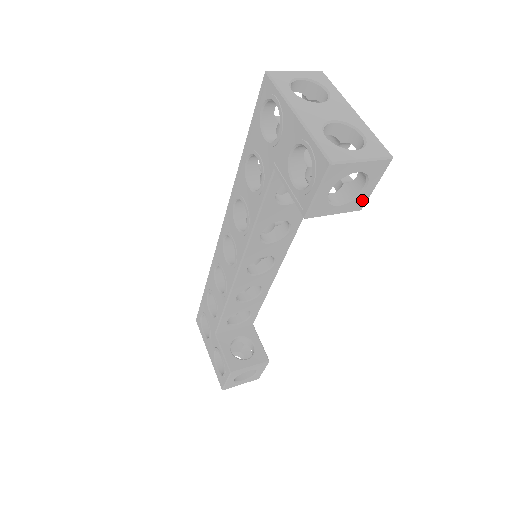
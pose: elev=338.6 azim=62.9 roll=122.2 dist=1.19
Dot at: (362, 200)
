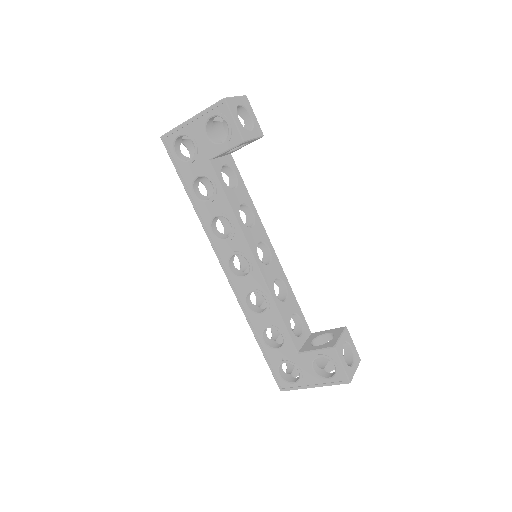
Dot at: (258, 127)
